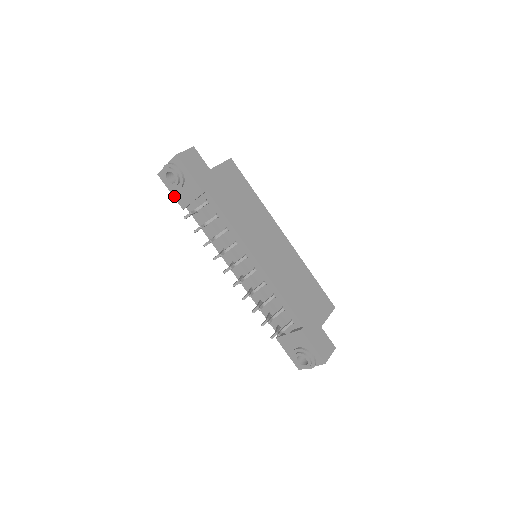
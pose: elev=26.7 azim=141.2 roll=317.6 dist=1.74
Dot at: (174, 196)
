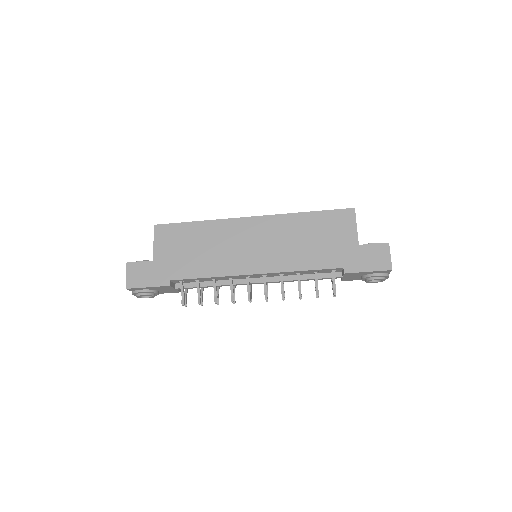
Dot at: occluded
